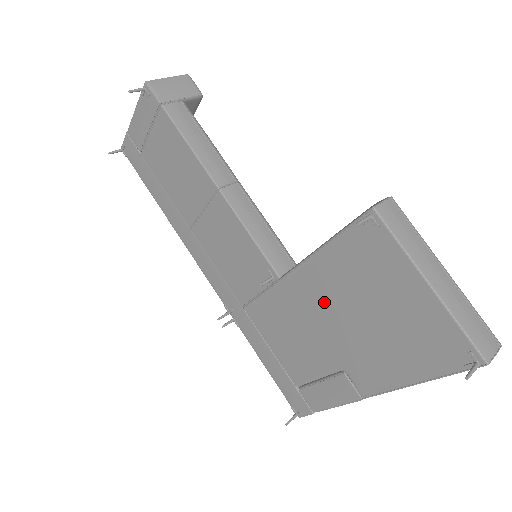
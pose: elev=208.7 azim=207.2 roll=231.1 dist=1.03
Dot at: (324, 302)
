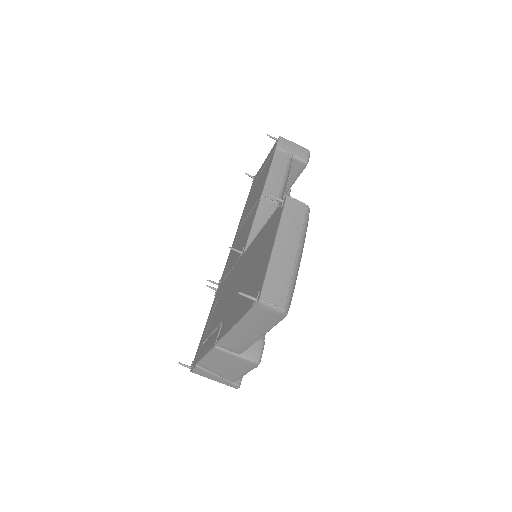
Dot at: (245, 267)
